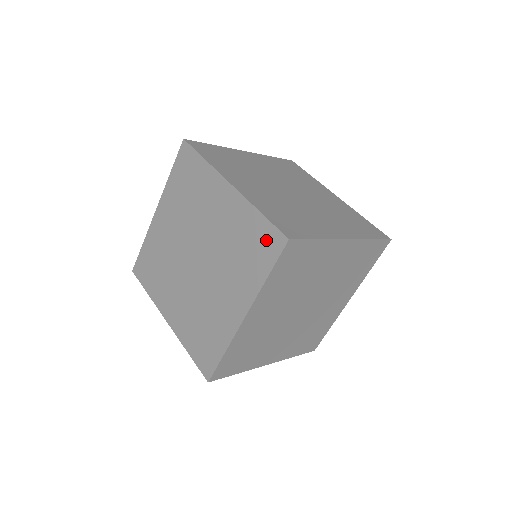
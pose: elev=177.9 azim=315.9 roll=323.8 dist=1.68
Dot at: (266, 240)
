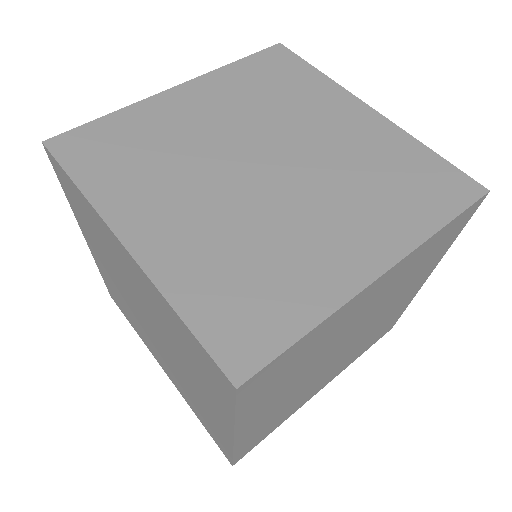
Dot at: (443, 181)
